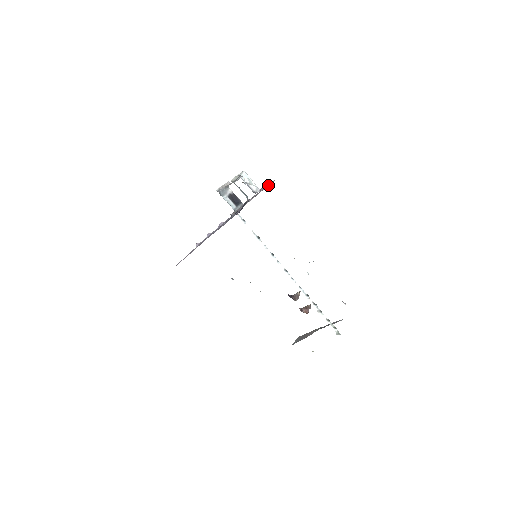
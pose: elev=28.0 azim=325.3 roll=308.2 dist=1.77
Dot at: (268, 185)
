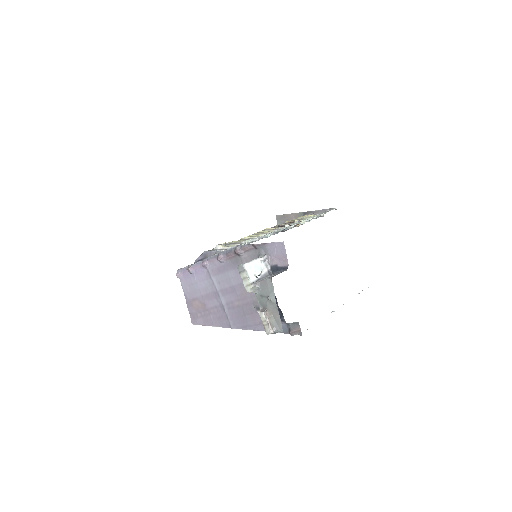
Dot at: (274, 253)
